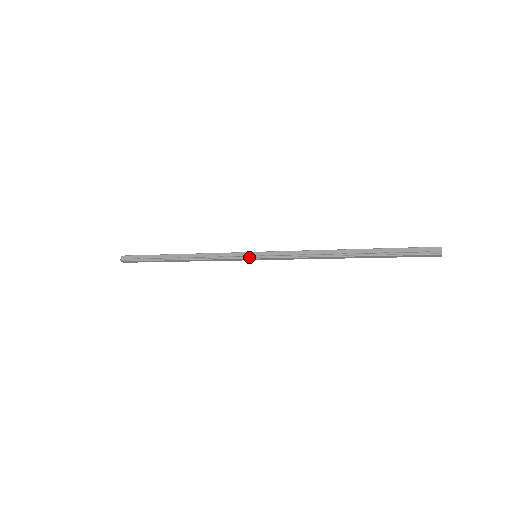
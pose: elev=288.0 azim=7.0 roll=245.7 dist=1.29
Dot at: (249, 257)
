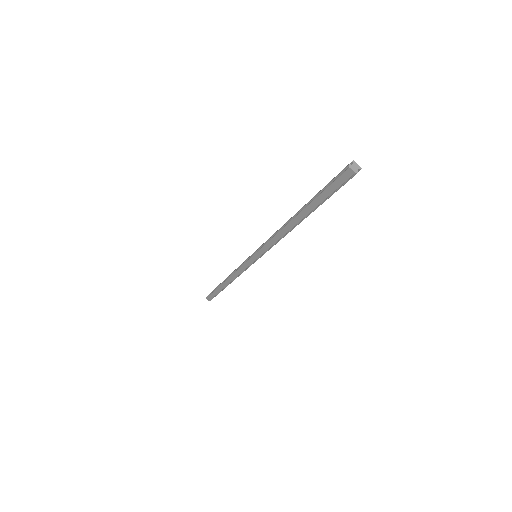
Dot at: (250, 257)
